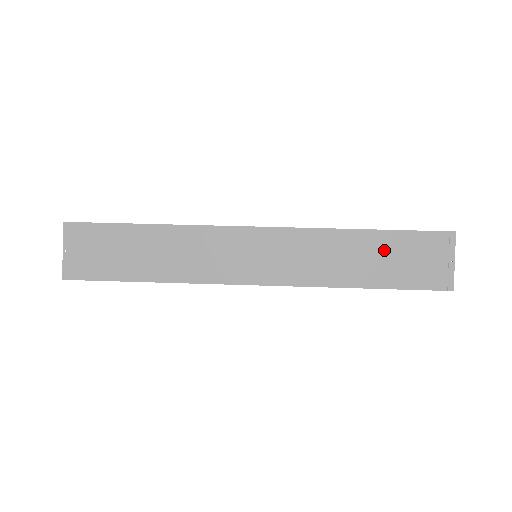
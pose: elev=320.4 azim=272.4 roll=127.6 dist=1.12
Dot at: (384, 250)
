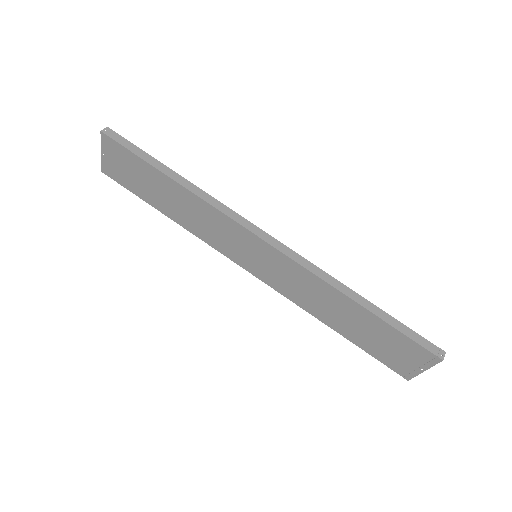
Dot at: (367, 325)
